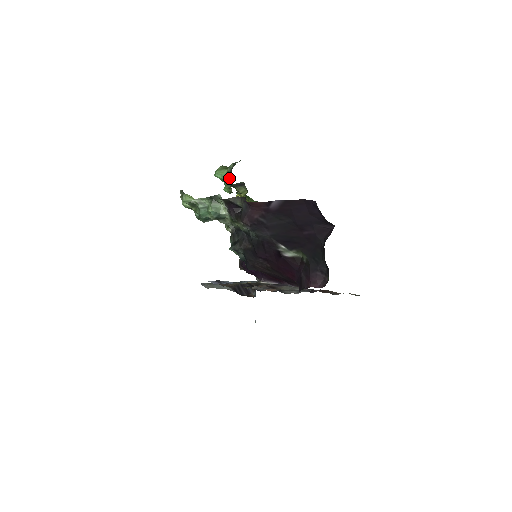
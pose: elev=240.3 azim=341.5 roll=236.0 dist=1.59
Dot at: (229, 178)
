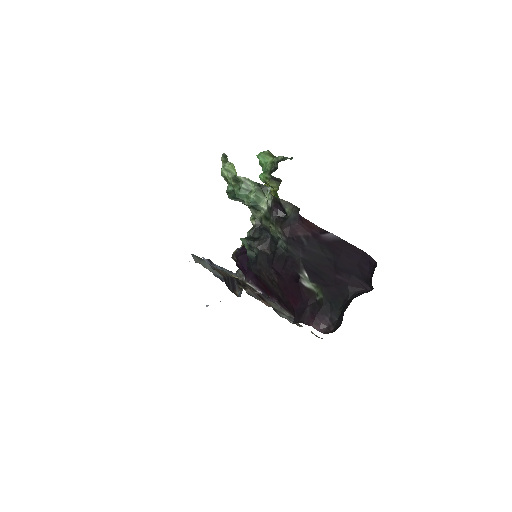
Dot at: (273, 169)
